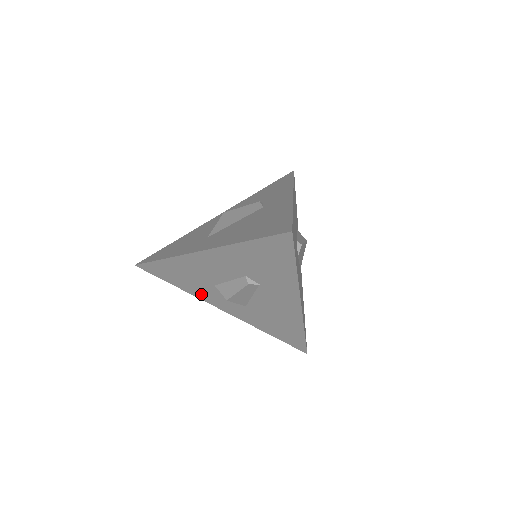
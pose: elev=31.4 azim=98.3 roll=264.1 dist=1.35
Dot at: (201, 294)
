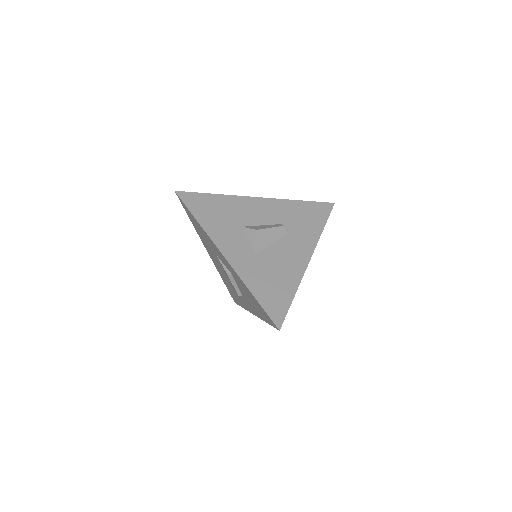
Dot at: (217, 233)
